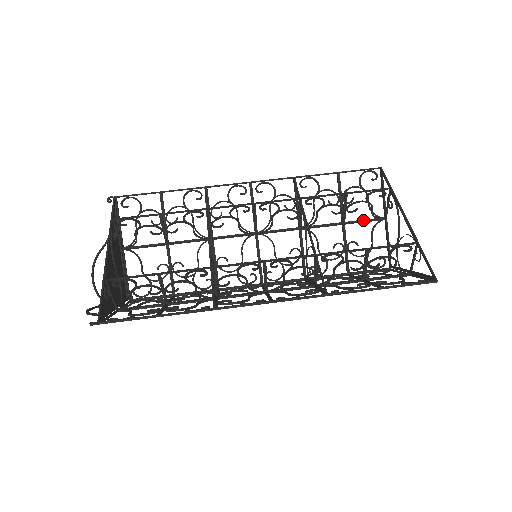
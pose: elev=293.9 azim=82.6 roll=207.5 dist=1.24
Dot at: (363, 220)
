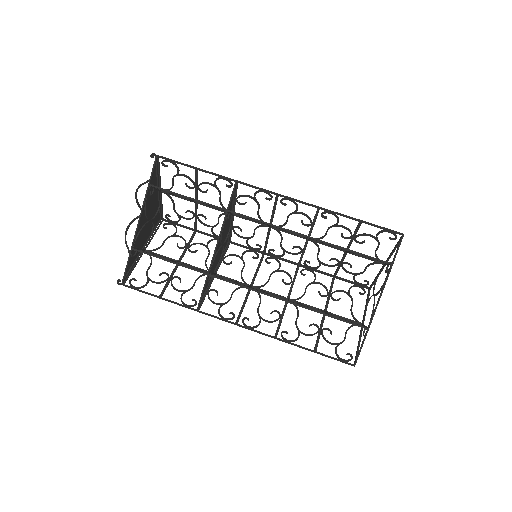
Dot at: (365, 257)
